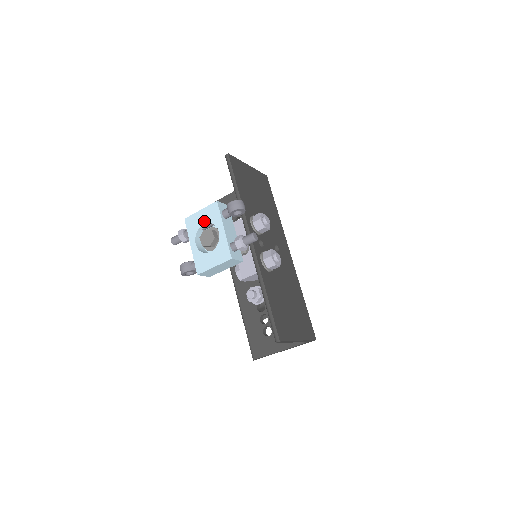
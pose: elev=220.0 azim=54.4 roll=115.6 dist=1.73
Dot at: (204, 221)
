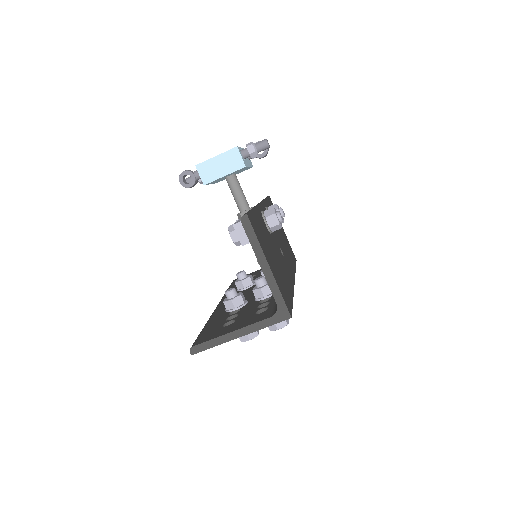
Dot at: occluded
